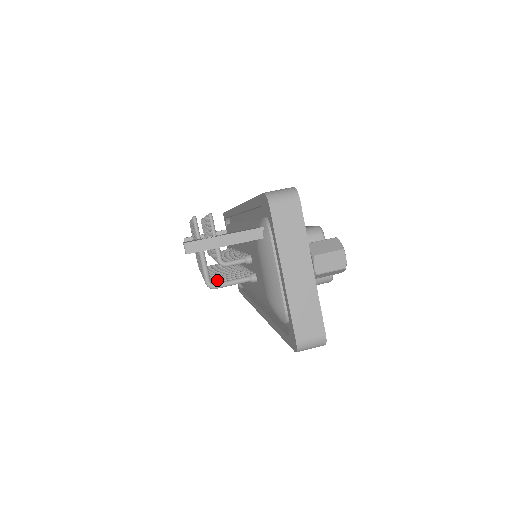
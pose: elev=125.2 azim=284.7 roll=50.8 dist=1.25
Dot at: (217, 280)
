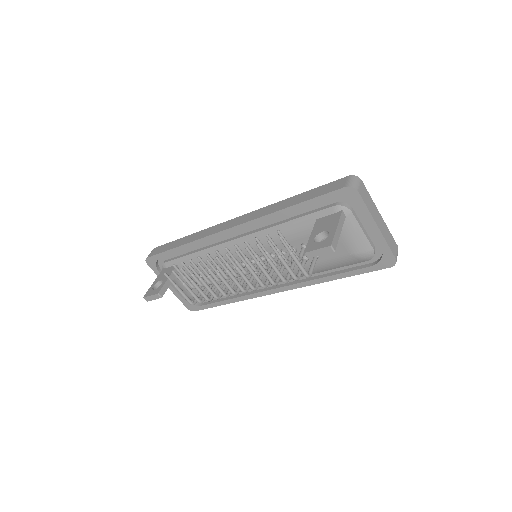
Dot at: (298, 274)
